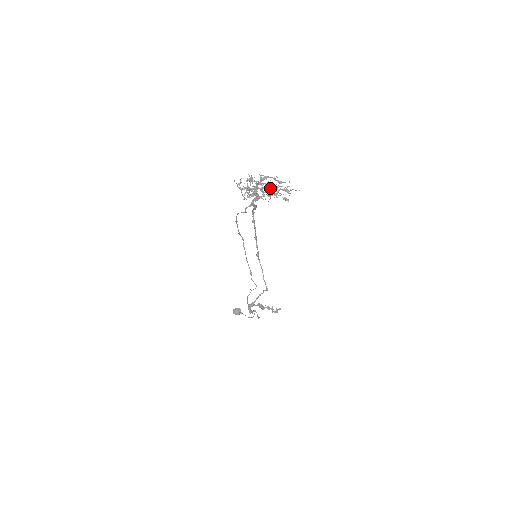
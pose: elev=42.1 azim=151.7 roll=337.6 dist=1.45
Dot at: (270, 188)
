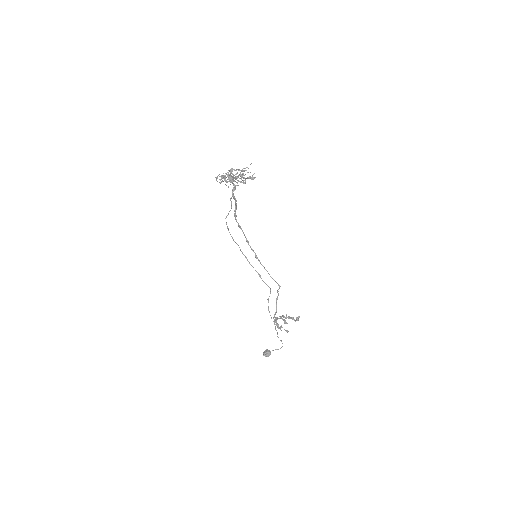
Dot at: (239, 169)
